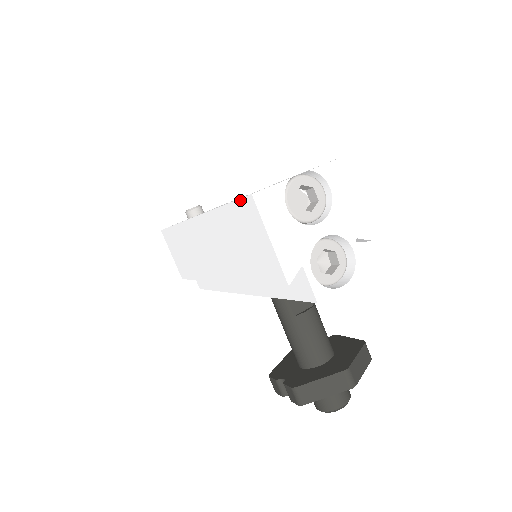
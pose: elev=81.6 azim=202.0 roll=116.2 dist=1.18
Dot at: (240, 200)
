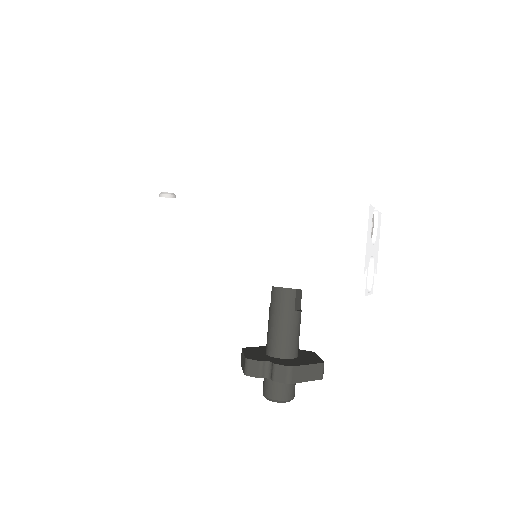
Dot at: (347, 204)
